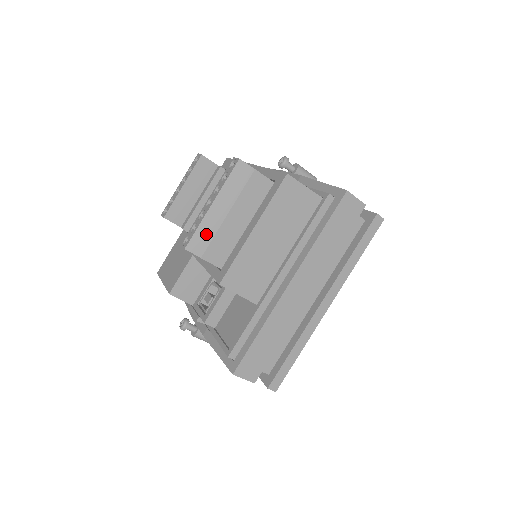
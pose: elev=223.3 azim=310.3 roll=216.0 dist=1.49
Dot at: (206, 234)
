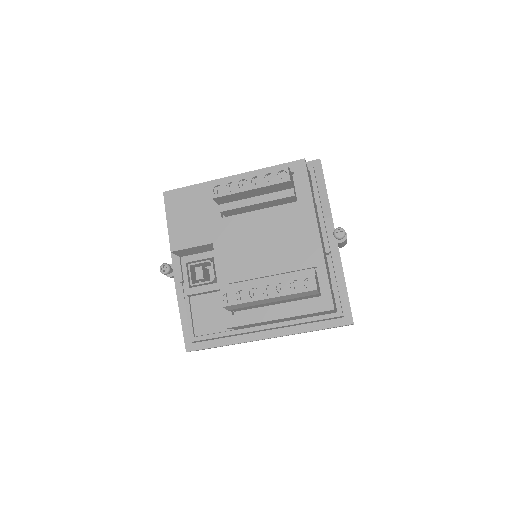
Dot at: (246, 305)
